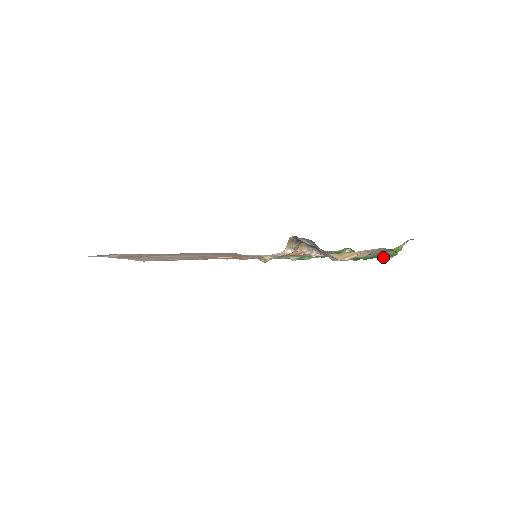
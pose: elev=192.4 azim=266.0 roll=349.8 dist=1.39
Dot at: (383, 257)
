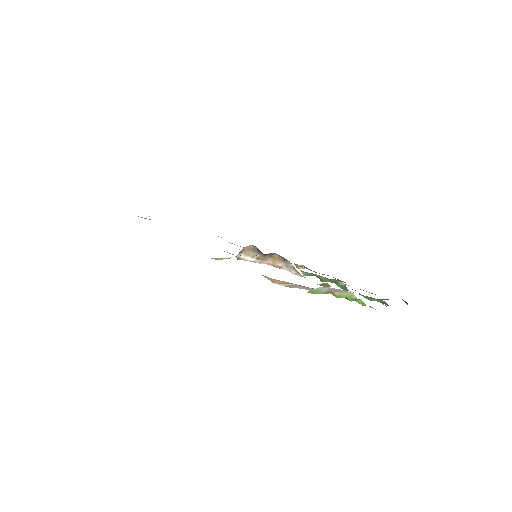
Dot at: occluded
